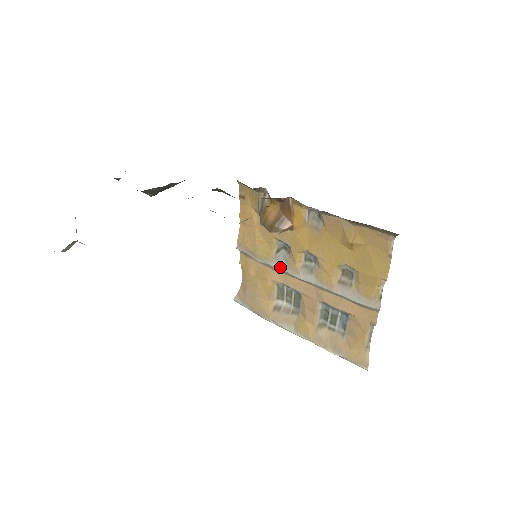
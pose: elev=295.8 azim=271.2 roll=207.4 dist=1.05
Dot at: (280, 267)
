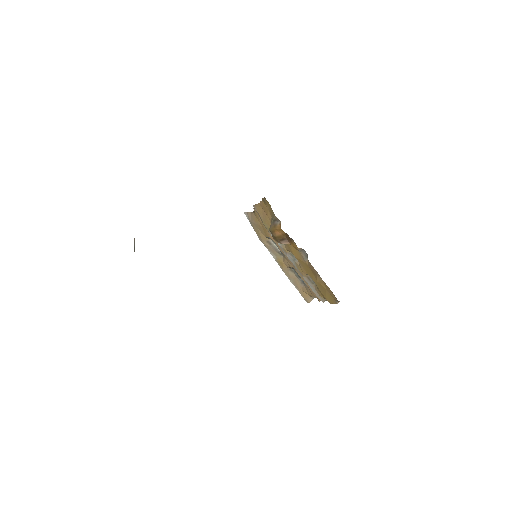
Dot at: occluded
